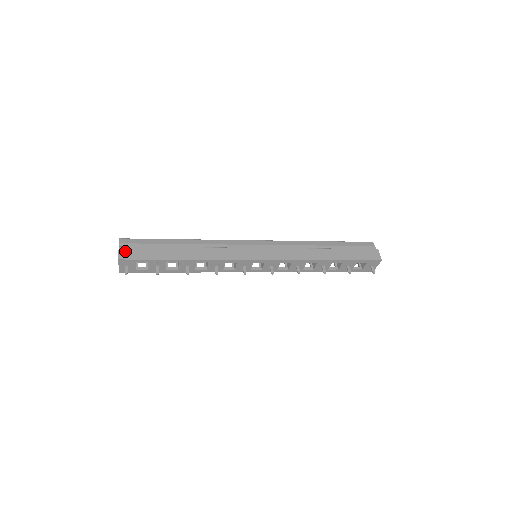
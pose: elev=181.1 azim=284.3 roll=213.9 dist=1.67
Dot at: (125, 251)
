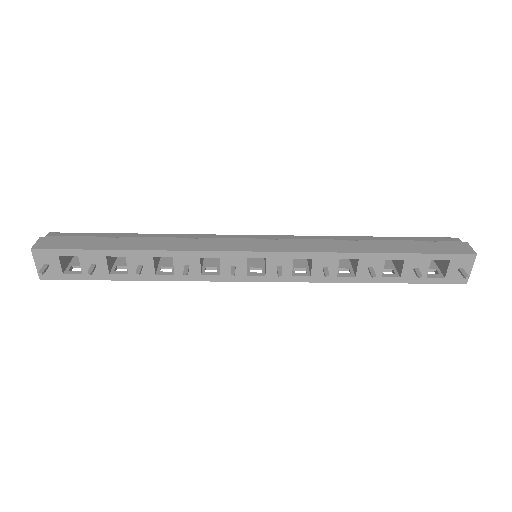
Dot at: (47, 241)
